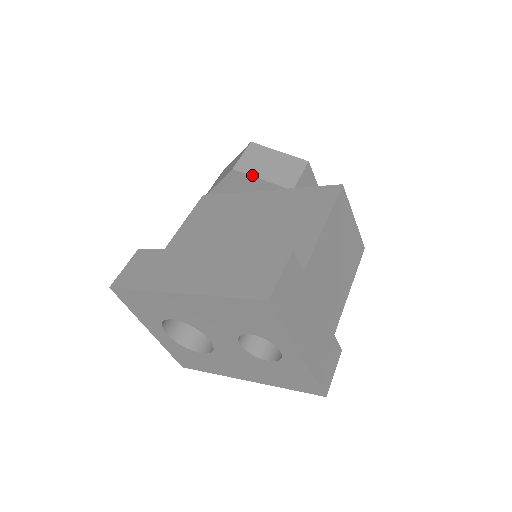
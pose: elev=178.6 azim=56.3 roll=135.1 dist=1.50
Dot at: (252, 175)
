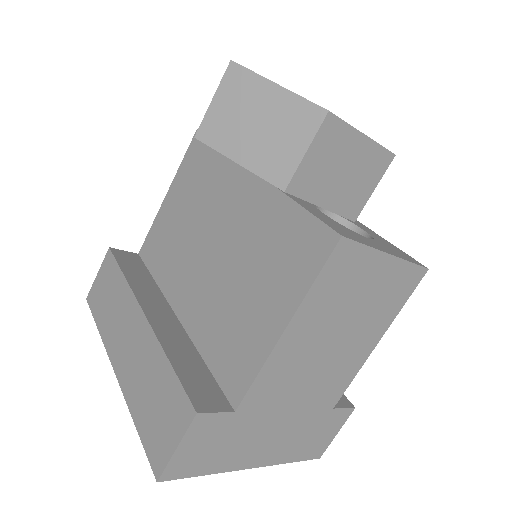
Dot at: (222, 152)
